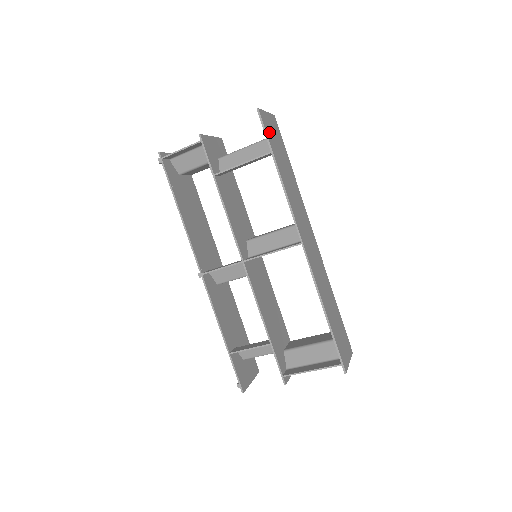
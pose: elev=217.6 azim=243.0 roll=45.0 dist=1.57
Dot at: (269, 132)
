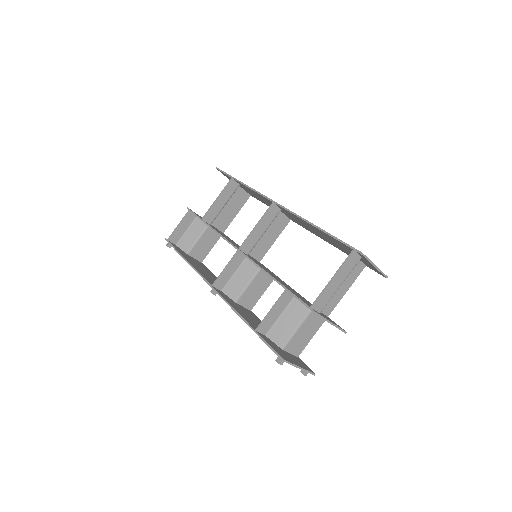
Dot at: occluded
